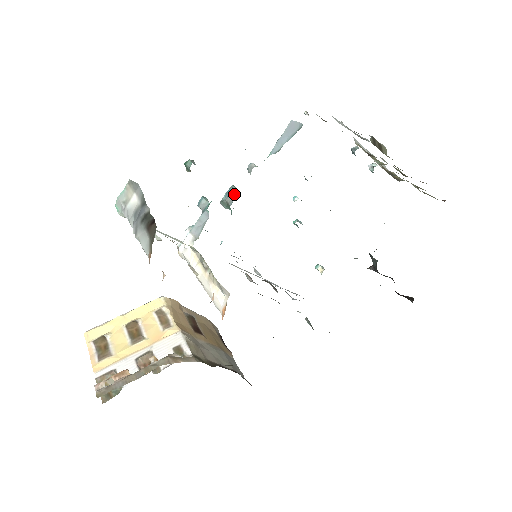
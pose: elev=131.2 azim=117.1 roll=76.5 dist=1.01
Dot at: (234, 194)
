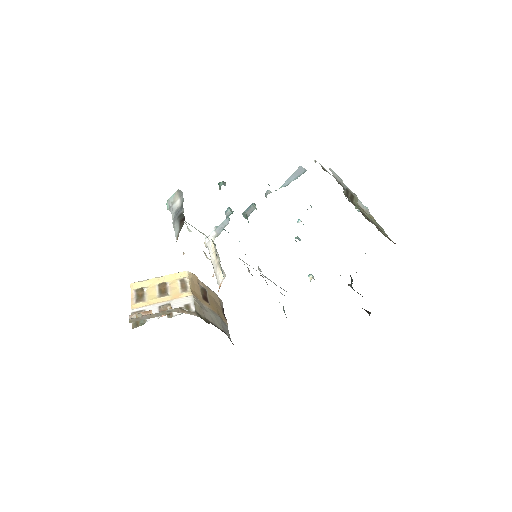
Dot at: (252, 210)
